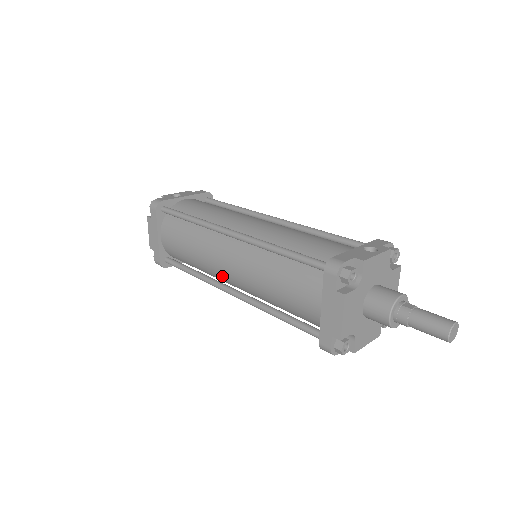
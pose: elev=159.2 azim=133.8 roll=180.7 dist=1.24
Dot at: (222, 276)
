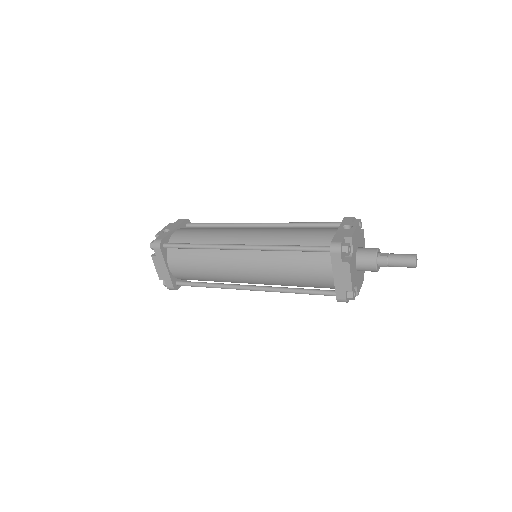
Dot at: (239, 280)
